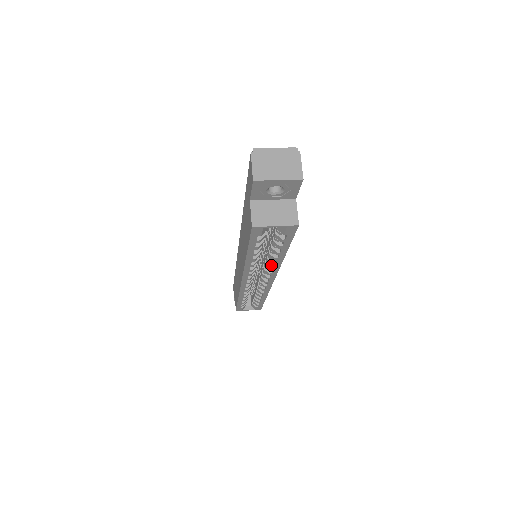
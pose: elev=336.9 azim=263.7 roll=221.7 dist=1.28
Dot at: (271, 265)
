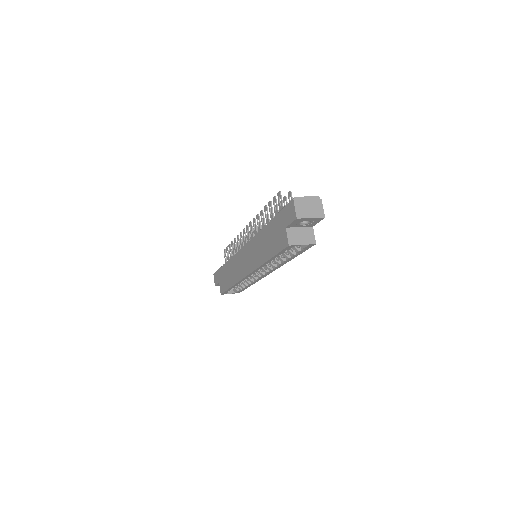
Dot at: (275, 264)
